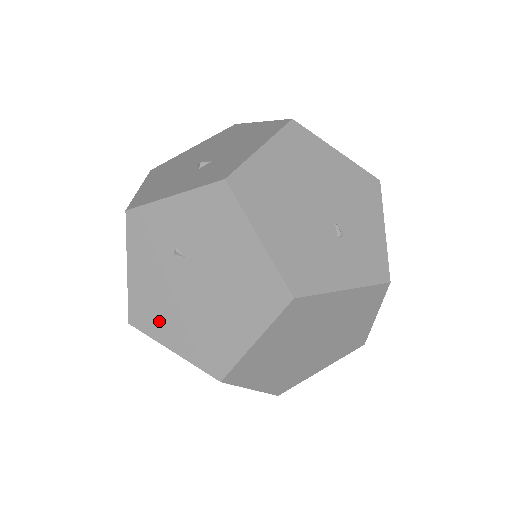
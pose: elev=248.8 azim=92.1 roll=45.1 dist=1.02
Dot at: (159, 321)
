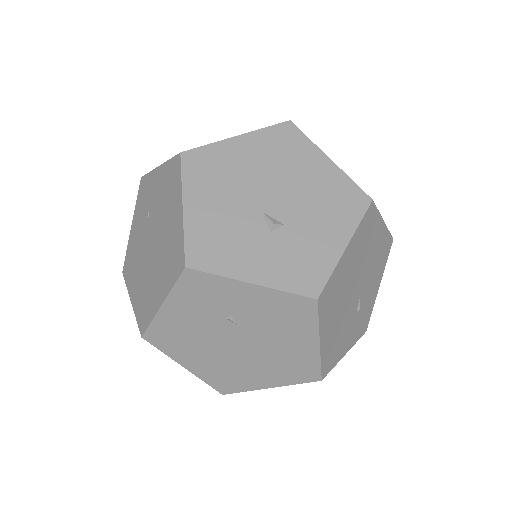
Dot at: (180, 348)
